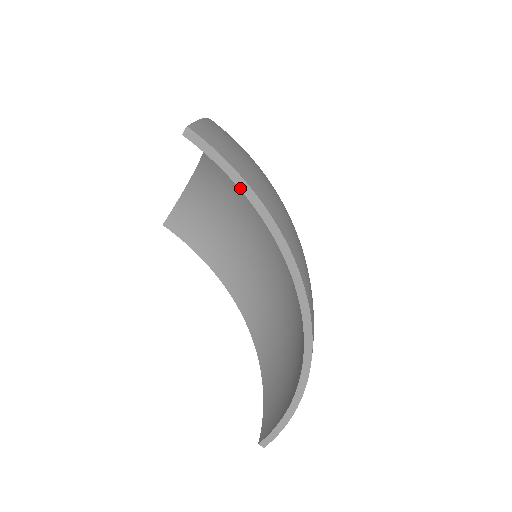
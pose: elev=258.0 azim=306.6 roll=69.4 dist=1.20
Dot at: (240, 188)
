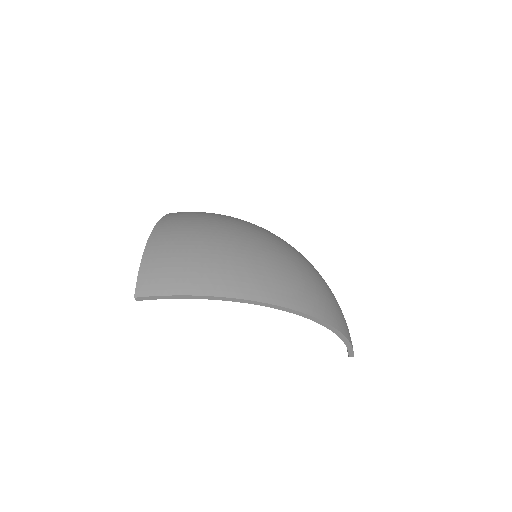
Dot at: (190, 298)
